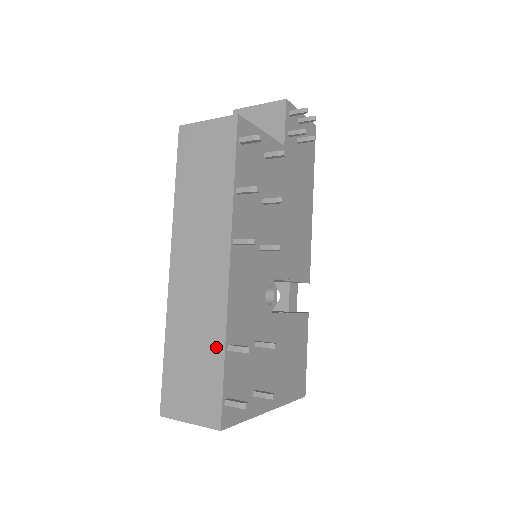
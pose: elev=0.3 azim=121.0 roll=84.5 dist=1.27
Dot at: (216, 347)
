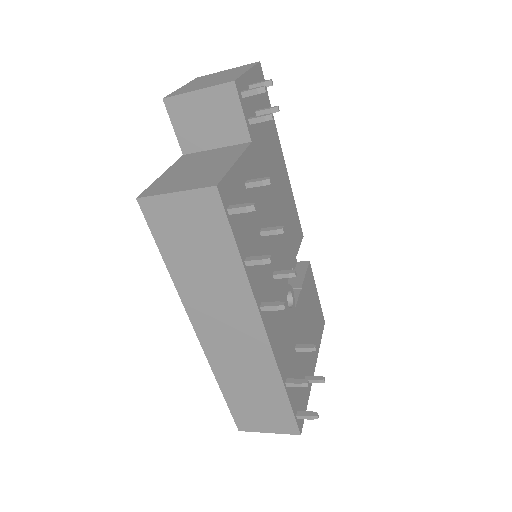
Dot at: (275, 388)
